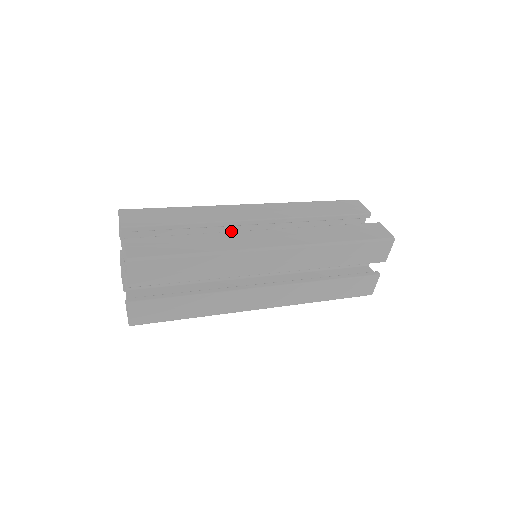
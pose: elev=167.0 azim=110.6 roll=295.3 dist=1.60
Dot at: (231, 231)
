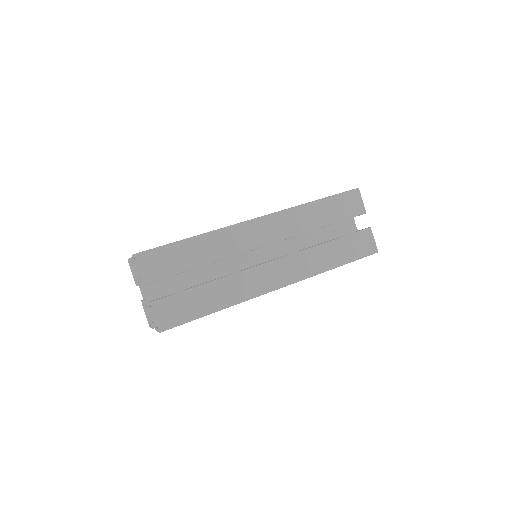
Dot at: occluded
